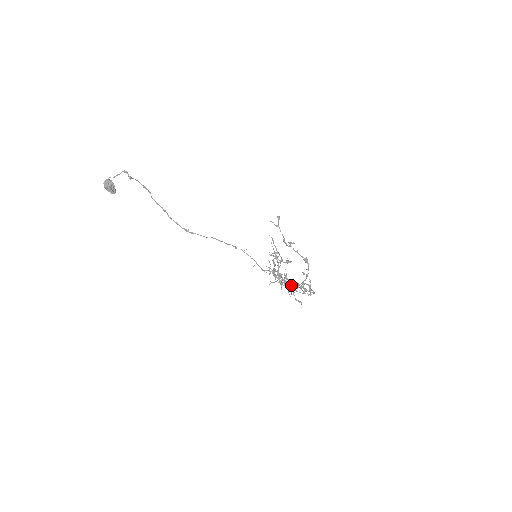
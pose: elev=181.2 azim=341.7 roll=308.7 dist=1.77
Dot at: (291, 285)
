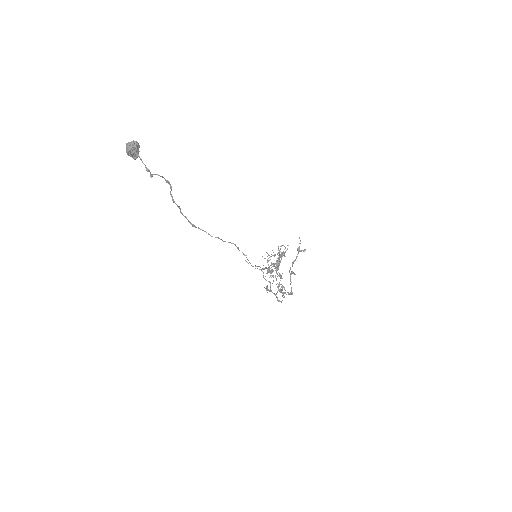
Dot at: (267, 288)
